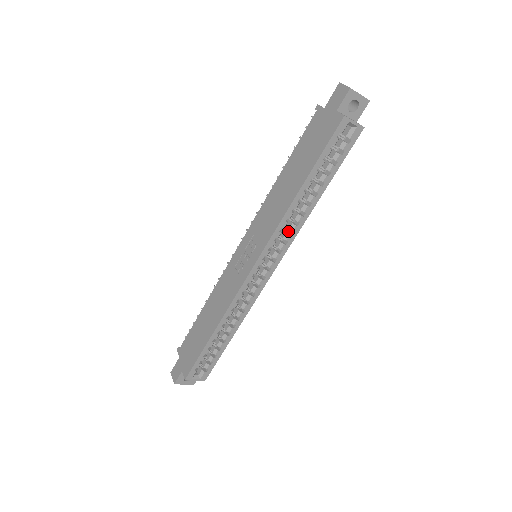
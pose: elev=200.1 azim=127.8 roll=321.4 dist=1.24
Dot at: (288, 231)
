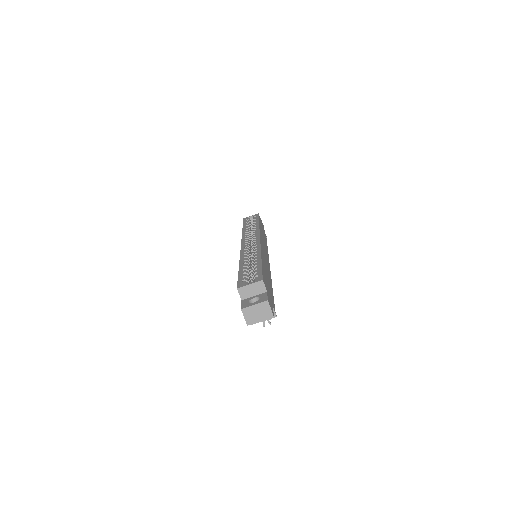
Dot at: occluded
